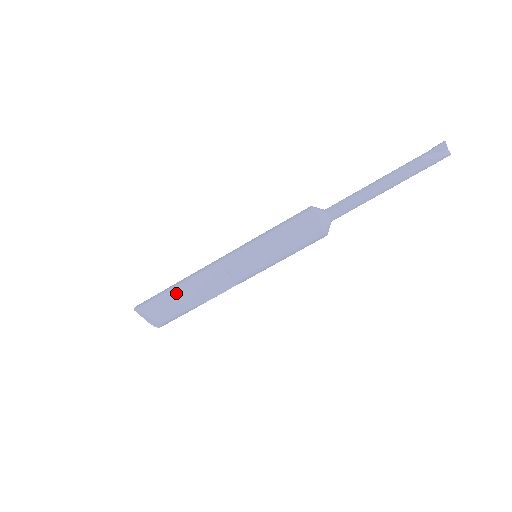
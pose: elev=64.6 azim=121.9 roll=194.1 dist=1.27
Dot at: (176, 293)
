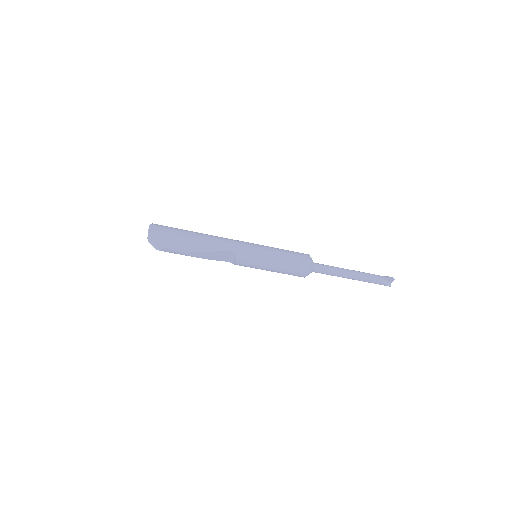
Dot at: (191, 242)
